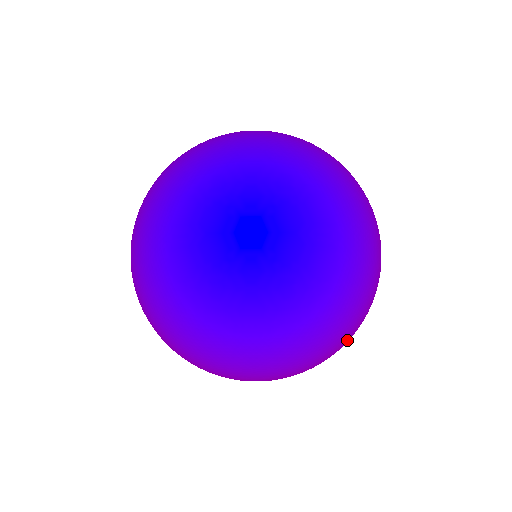
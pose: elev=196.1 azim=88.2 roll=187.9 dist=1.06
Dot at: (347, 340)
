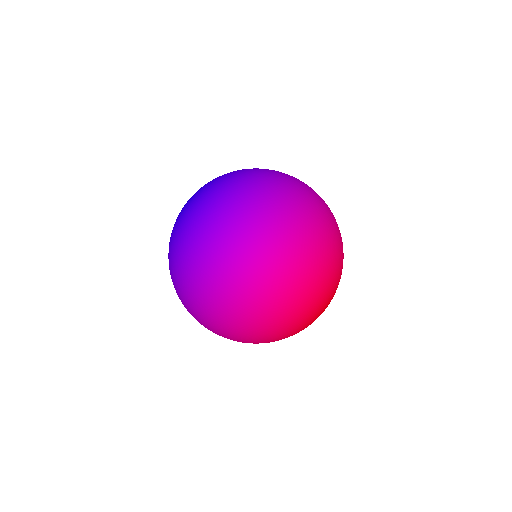
Dot at: (249, 207)
